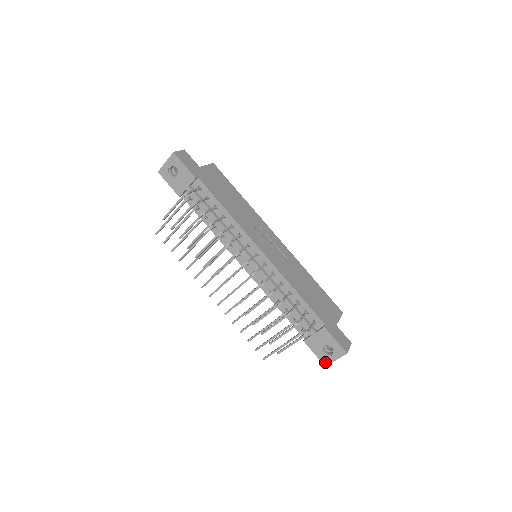
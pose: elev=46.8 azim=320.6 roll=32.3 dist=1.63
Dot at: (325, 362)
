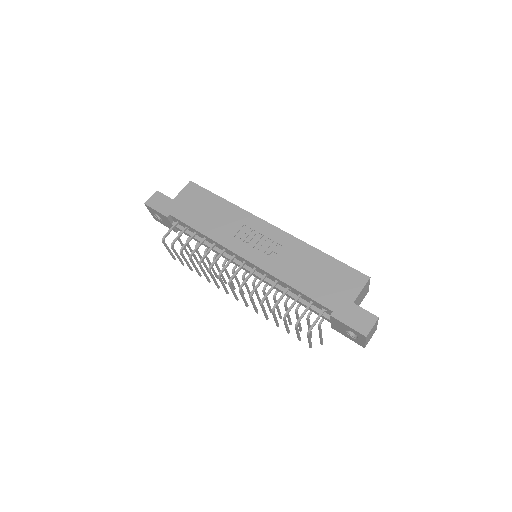
Dot at: (360, 344)
